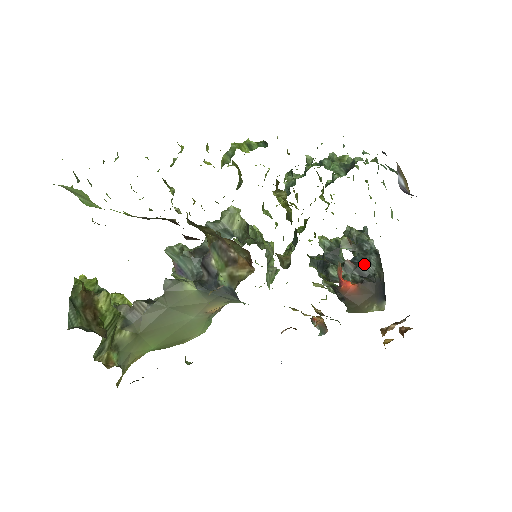
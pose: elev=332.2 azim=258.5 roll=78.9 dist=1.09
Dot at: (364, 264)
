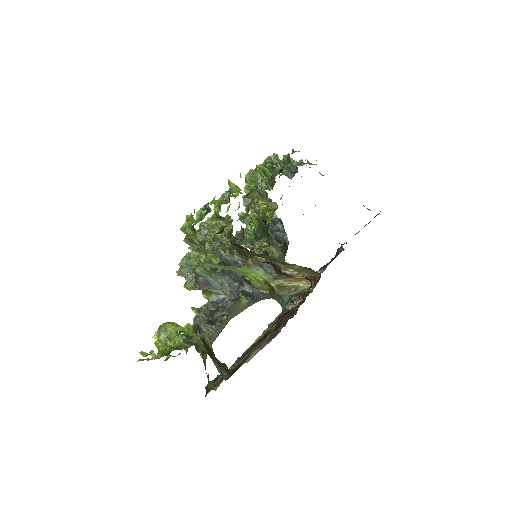
Dot at: (279, 233)
